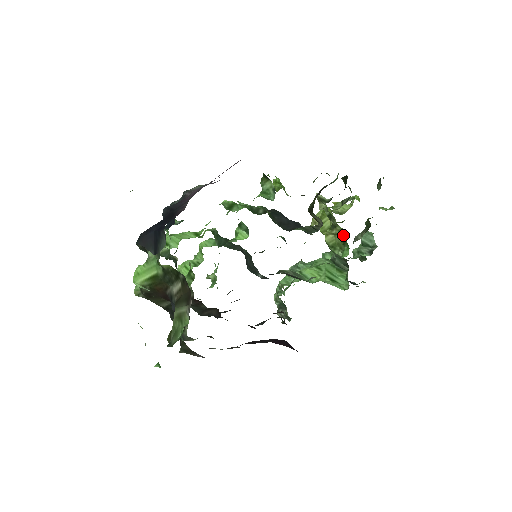
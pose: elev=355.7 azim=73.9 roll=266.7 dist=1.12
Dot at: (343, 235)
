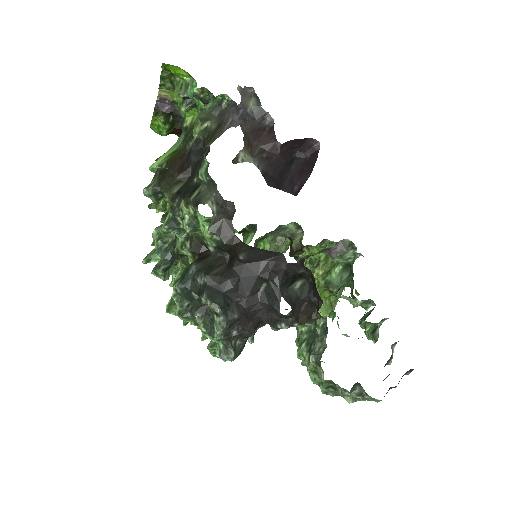
Dot at: (329, 259)
